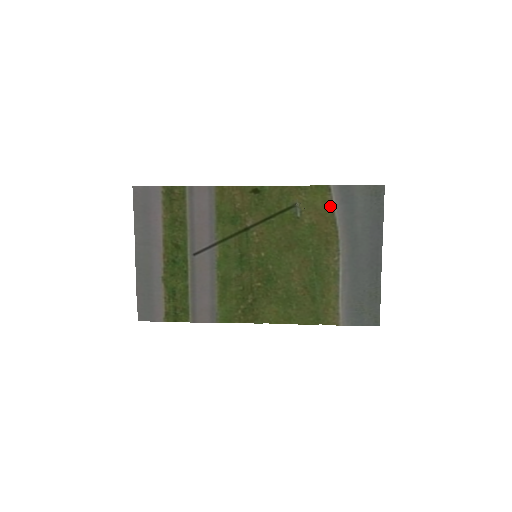
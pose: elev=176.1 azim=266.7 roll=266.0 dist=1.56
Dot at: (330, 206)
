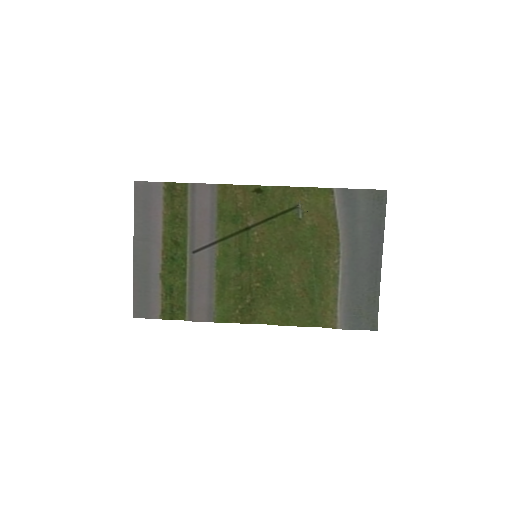
Dot at: (332, 209)
